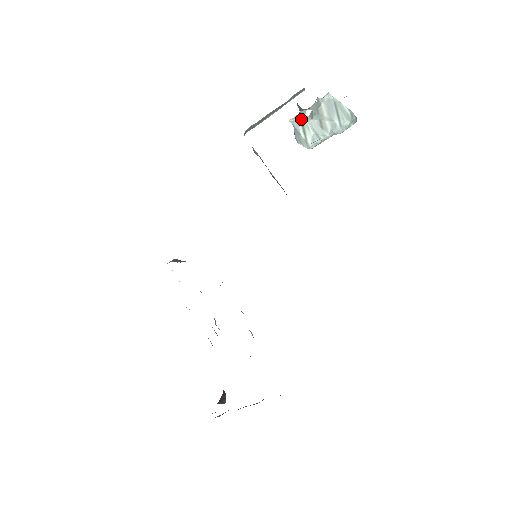
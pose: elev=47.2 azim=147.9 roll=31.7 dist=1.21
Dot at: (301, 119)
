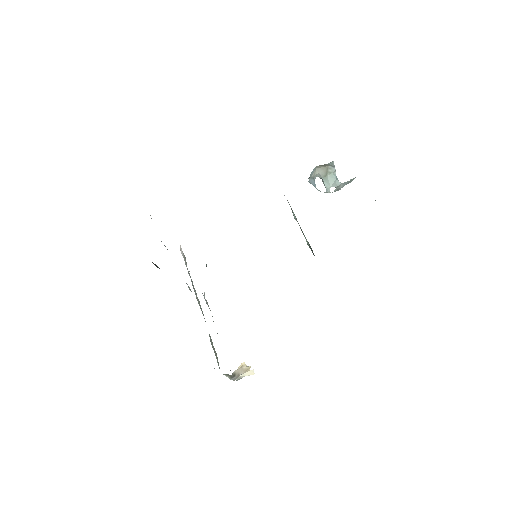
Dot at: occluded
